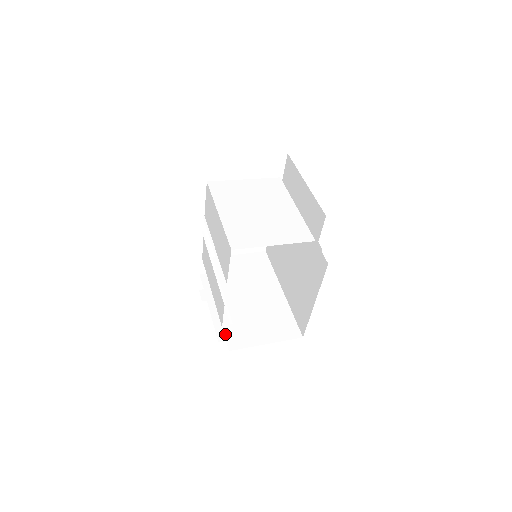
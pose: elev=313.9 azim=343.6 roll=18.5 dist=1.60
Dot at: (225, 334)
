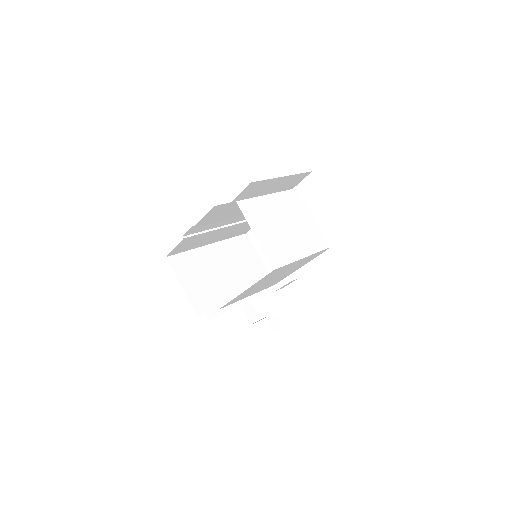
Dot at: (181, 253)
